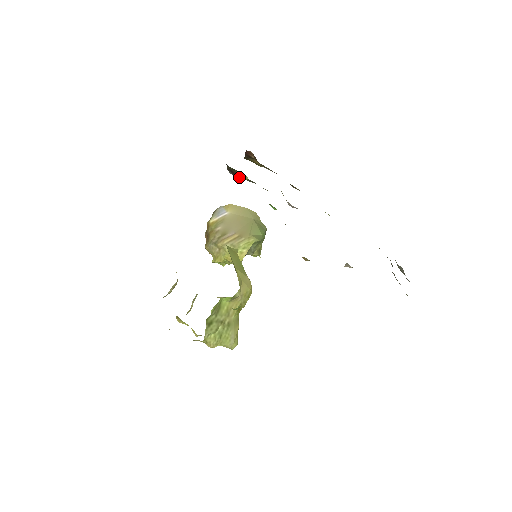
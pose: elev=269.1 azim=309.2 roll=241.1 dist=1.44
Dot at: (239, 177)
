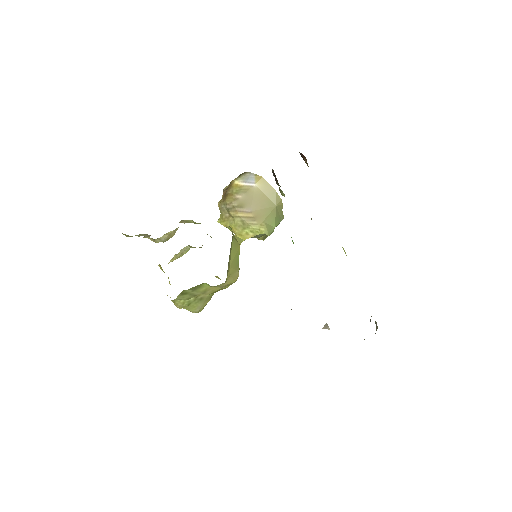
Dot at: (279, 185)
